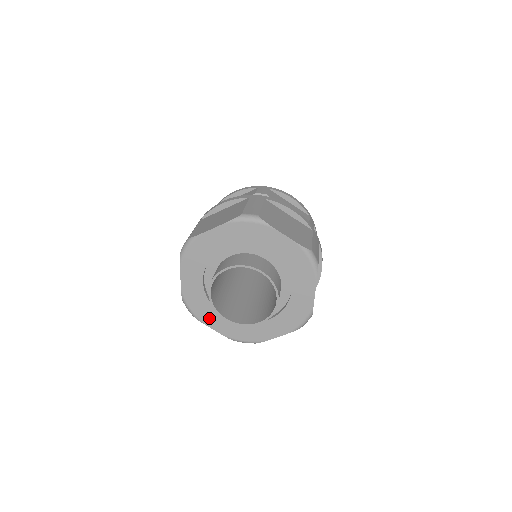
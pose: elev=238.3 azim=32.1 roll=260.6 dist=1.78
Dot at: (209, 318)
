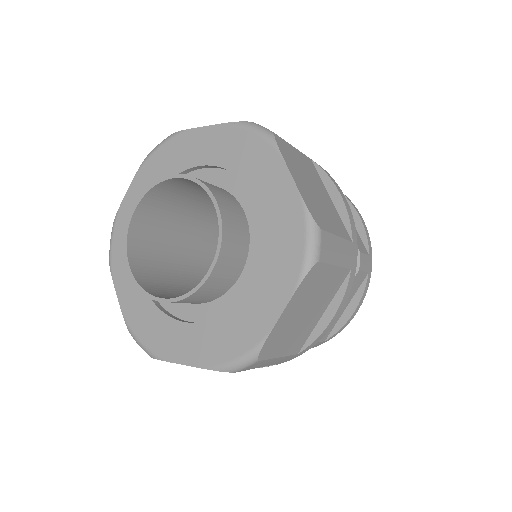
Dot at: (123, 273)
